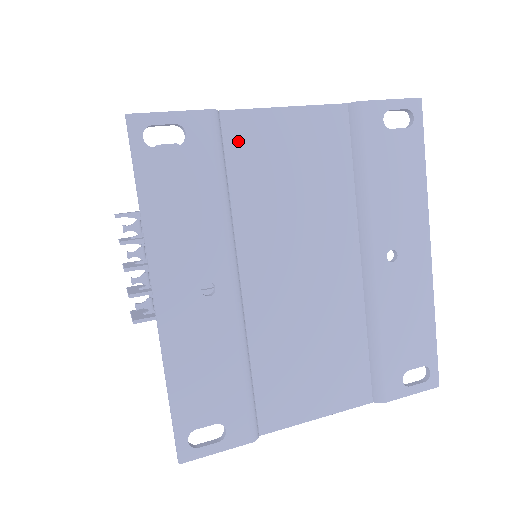
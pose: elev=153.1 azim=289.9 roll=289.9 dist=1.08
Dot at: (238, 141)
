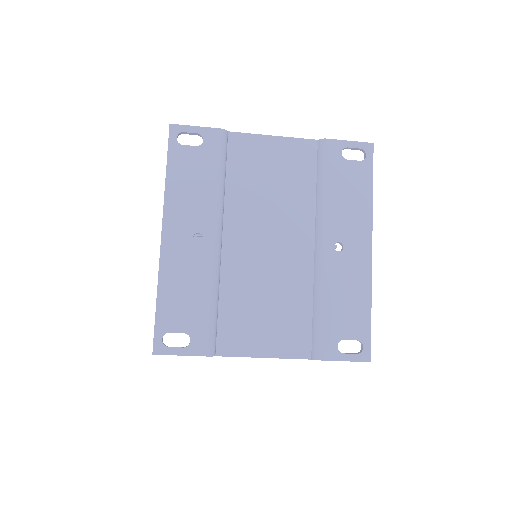
Dot at: (237, 151)
